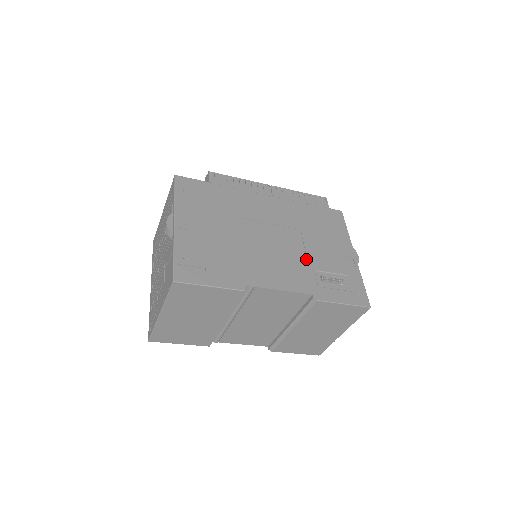
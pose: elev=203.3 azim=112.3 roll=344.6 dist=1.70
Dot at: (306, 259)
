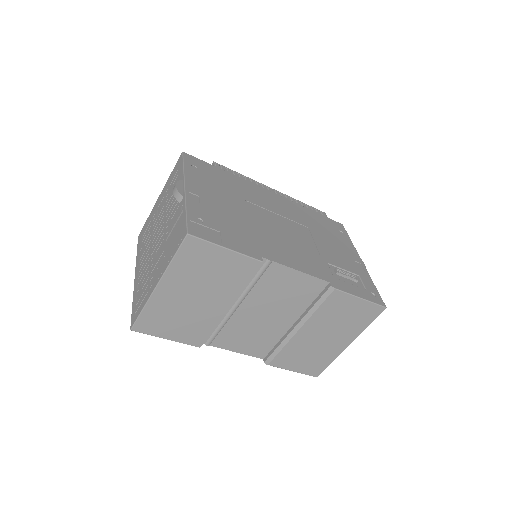
Dot at: (318, 252)
